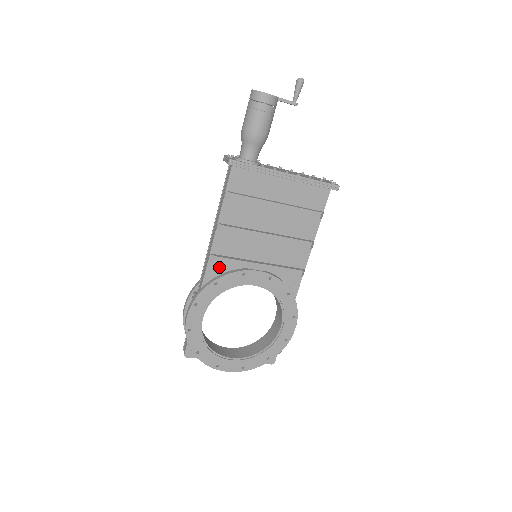
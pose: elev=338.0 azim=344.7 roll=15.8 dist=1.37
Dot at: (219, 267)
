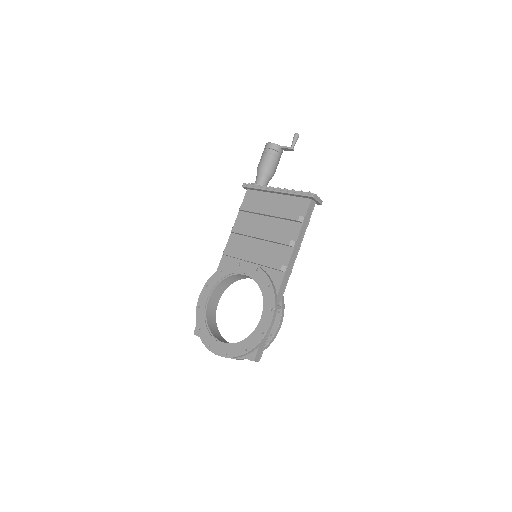
Dot at: (228, 260)
